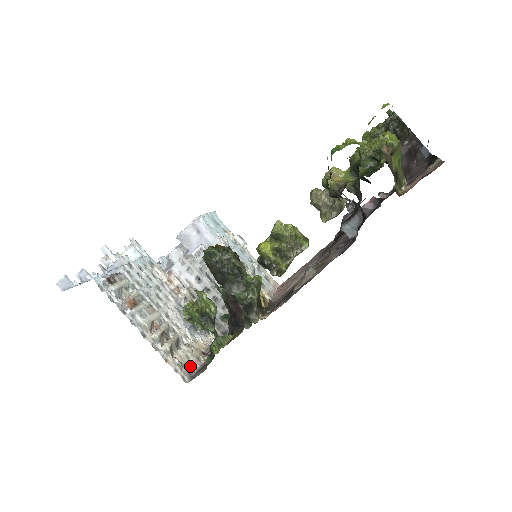
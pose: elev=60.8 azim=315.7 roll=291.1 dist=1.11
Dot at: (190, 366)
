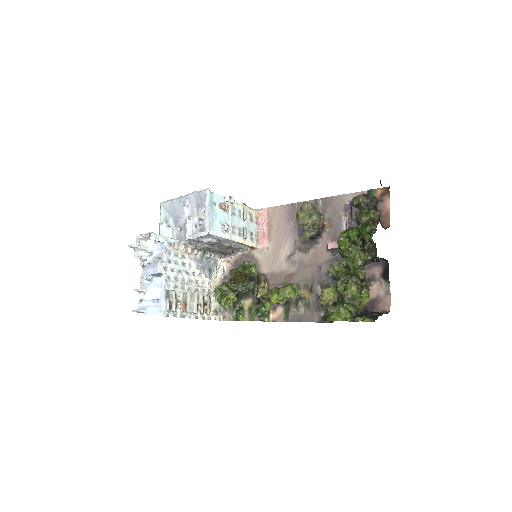
Dot at: (219, 306)
